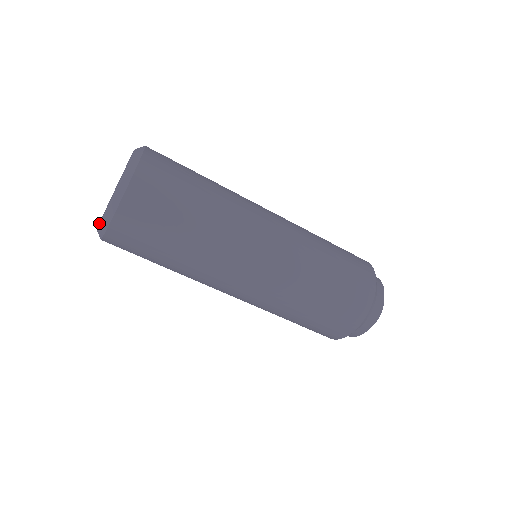
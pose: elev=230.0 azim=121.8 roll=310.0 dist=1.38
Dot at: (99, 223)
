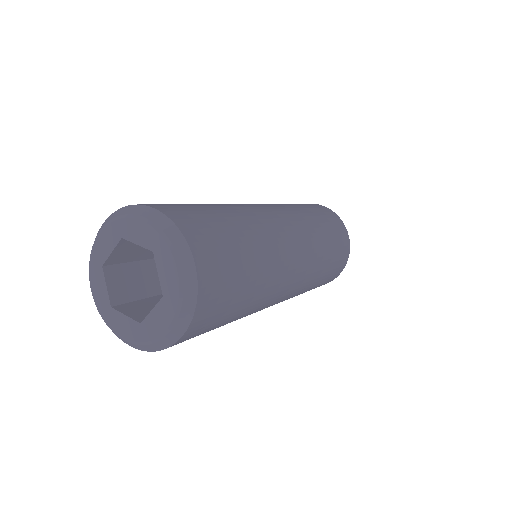
Dot at: (158, 336)
